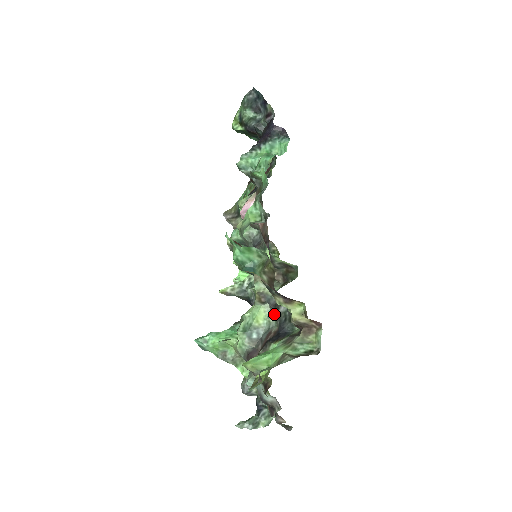
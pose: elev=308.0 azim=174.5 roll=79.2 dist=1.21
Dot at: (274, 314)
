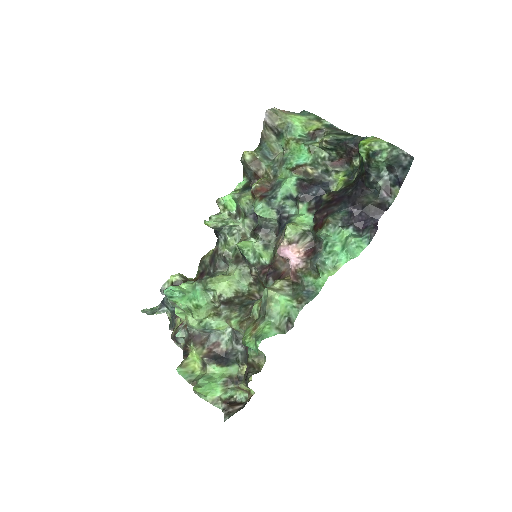
Dot at: (231, 333)
